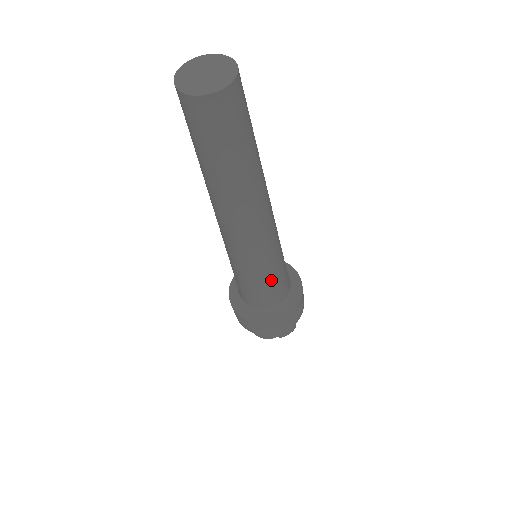
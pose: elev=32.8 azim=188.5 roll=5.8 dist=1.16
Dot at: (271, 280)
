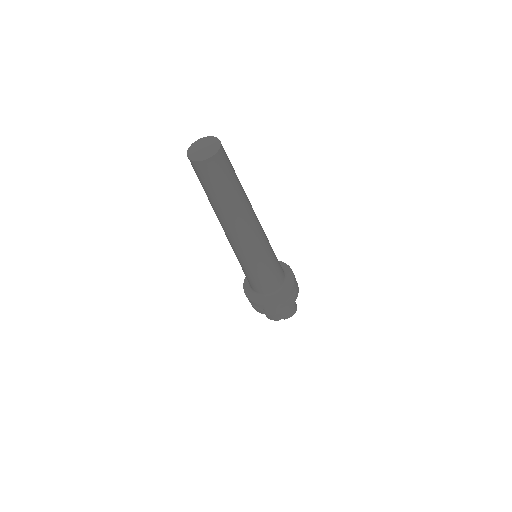
Dot at: (266, 272)
